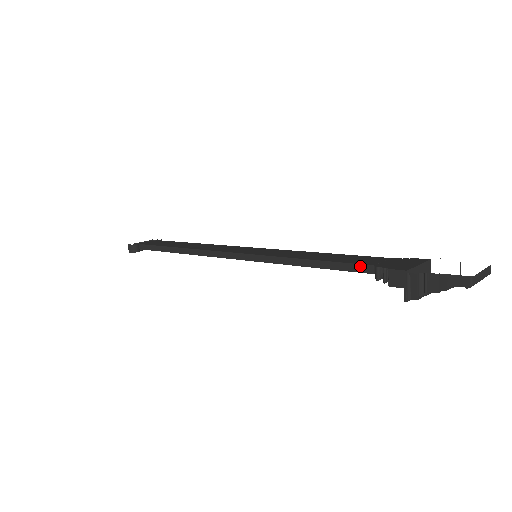
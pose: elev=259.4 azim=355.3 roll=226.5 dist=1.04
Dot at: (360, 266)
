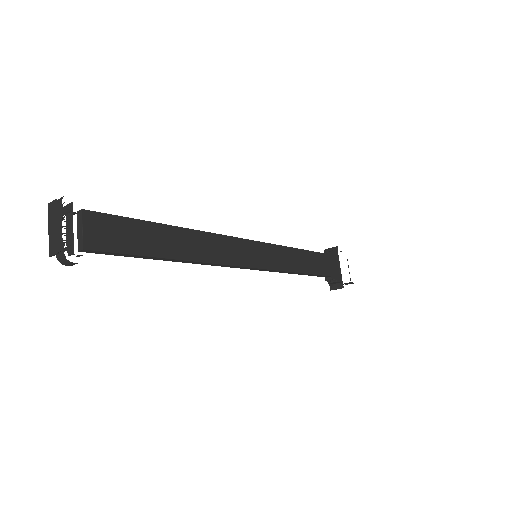
Dot at: (325, 276)
